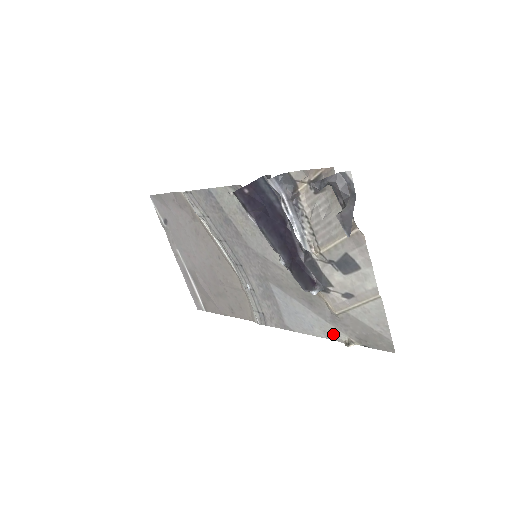
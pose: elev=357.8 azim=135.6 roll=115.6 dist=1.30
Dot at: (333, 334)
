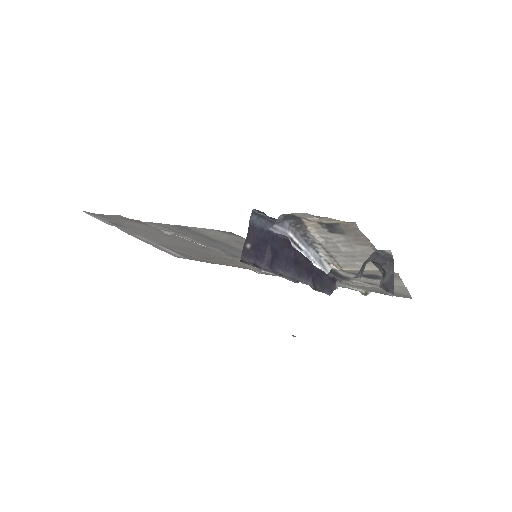
Dot at: (348, 288)
